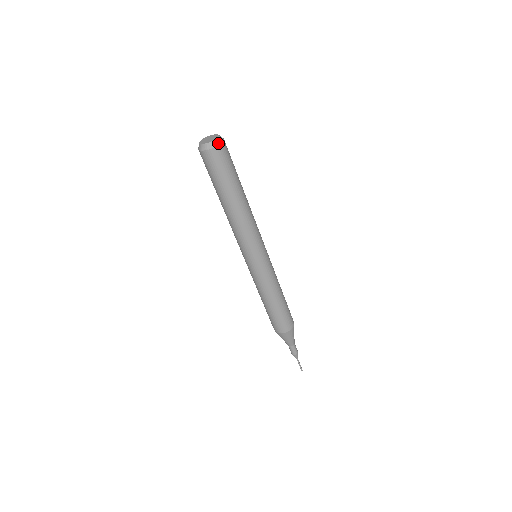
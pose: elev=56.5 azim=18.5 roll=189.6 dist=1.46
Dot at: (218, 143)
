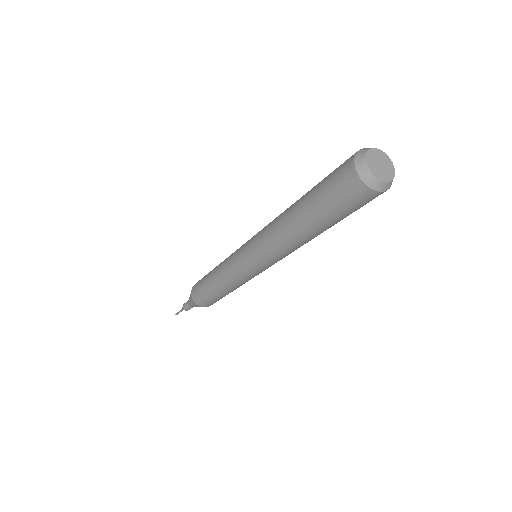
Dot at: (390, 186)
